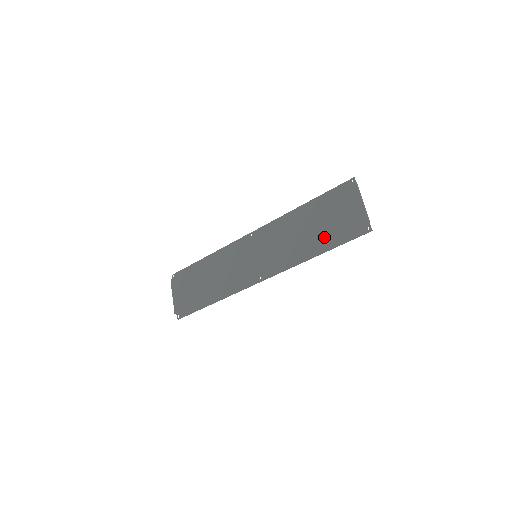
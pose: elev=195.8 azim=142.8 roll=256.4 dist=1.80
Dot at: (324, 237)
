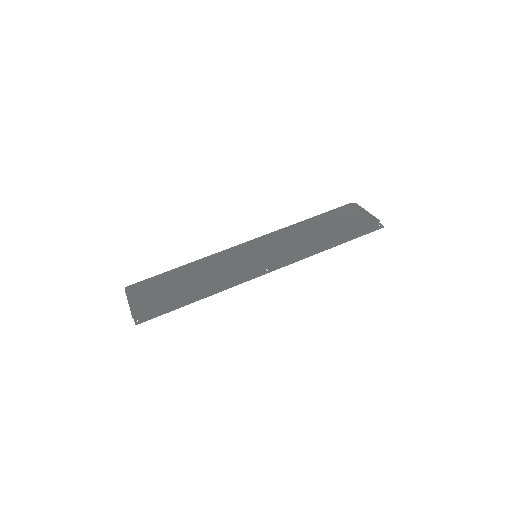
Dot at: (336, 235)
